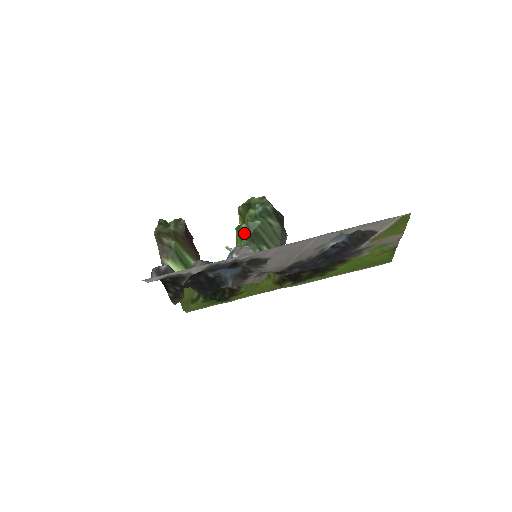
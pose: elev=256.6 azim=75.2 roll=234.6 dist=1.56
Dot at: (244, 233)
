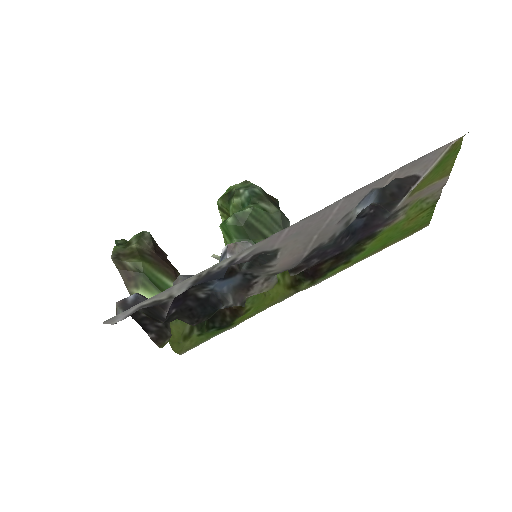
Dot at: (233, 229)
